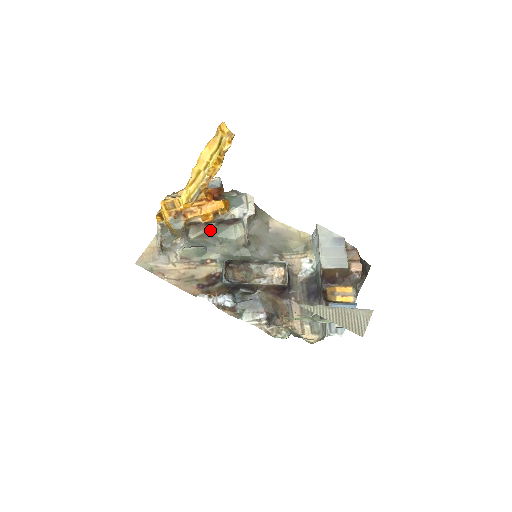
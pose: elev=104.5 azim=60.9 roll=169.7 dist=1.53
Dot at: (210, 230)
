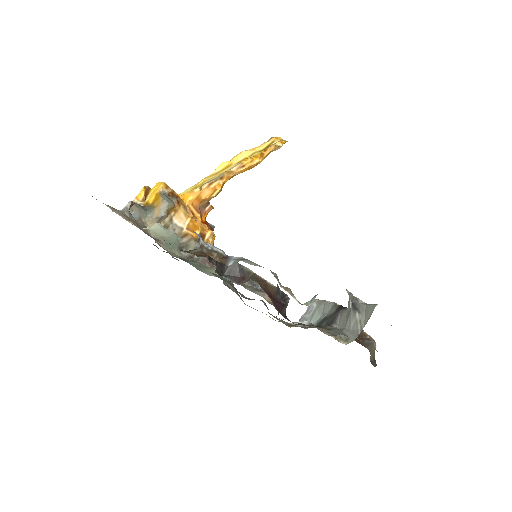
Dot at: (178, 257)
